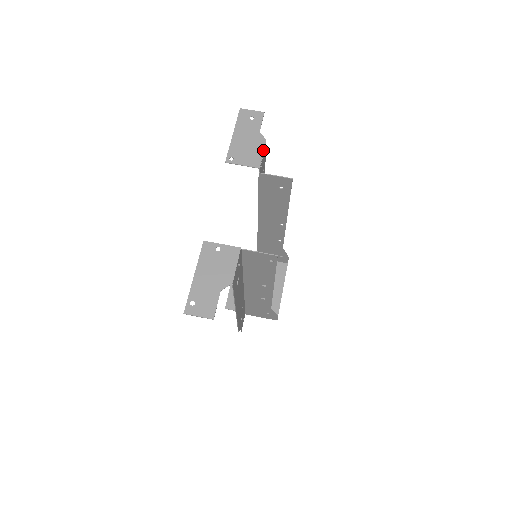
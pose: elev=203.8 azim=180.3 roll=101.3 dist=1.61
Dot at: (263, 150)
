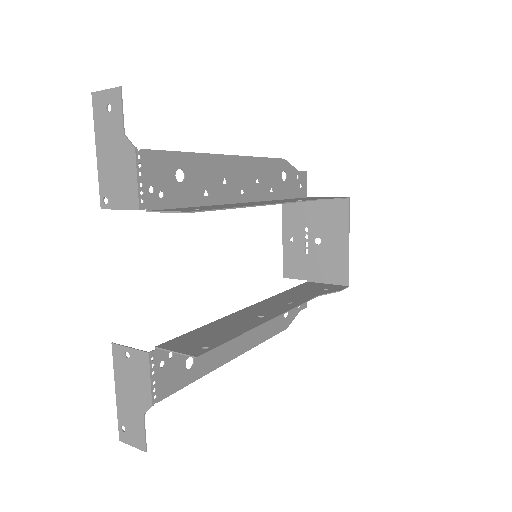
Dot at: (135, 172)
